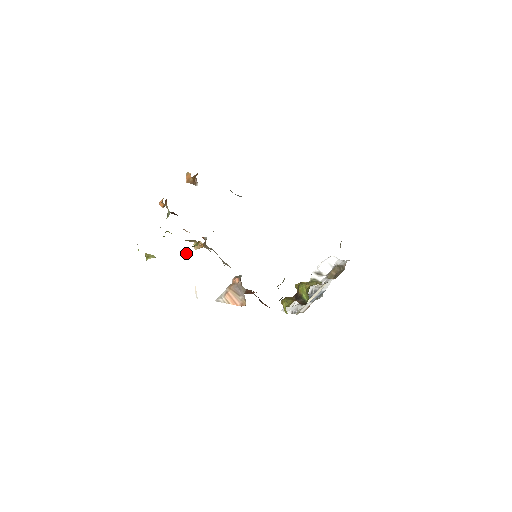
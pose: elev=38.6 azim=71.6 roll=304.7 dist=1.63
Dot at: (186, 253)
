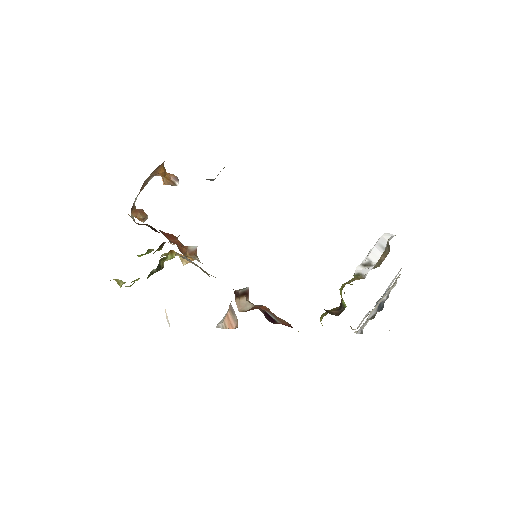
Dot at: (156, 269)
